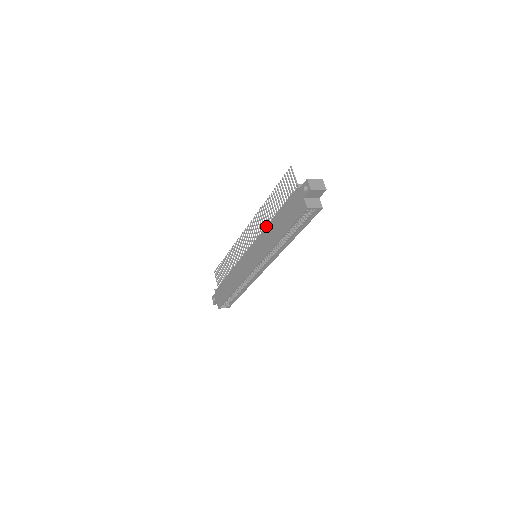
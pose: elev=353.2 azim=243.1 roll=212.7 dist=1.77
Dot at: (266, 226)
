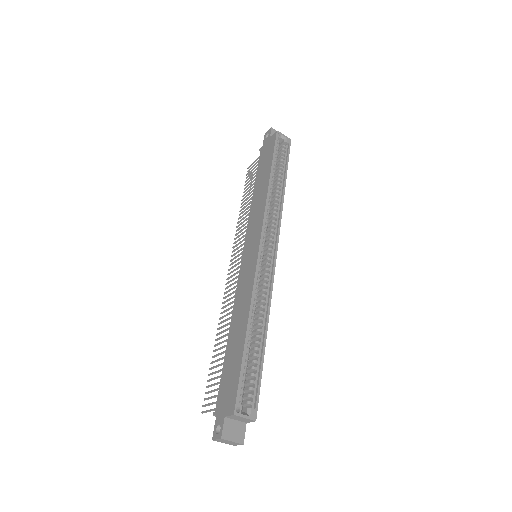
Dot at: occluded
